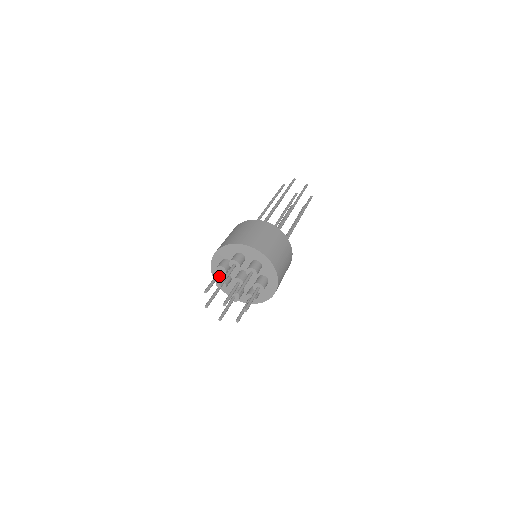
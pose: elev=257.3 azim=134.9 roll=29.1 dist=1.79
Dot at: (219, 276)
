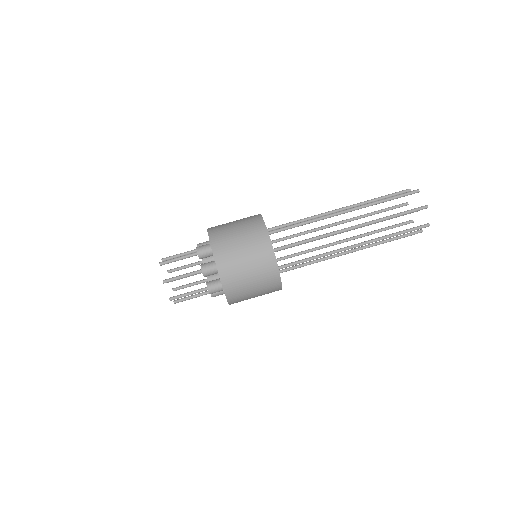
Dot at: occluded
